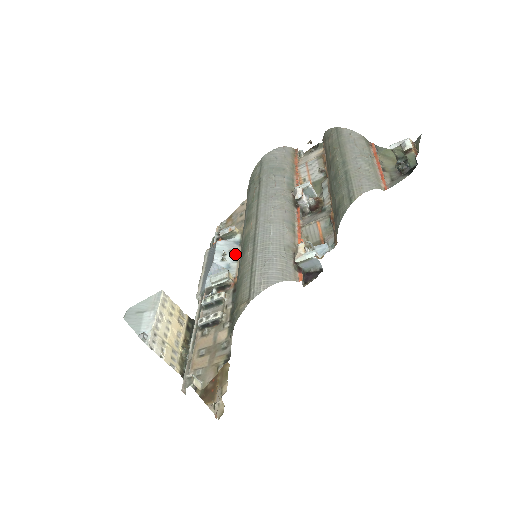
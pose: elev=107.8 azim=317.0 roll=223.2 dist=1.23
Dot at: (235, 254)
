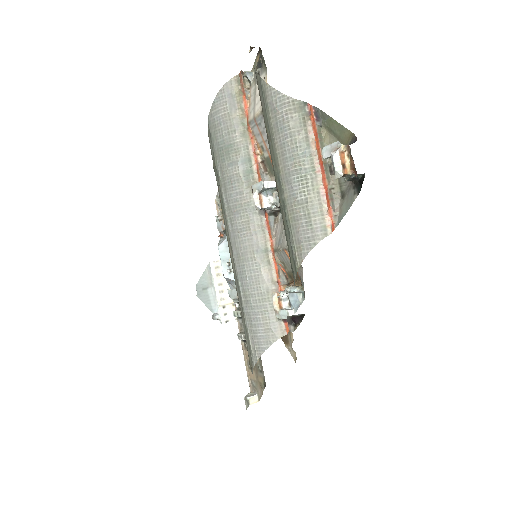
Dot at: occluded
